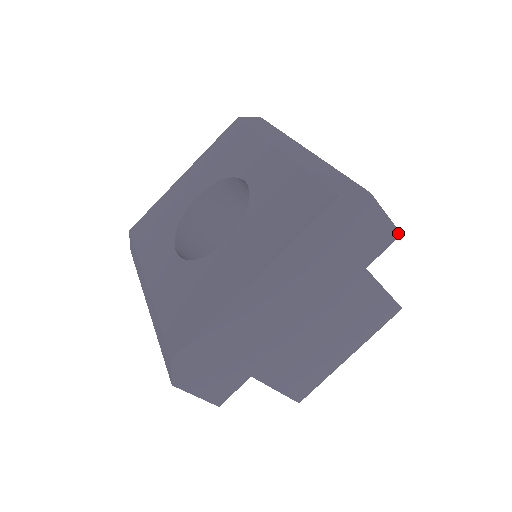
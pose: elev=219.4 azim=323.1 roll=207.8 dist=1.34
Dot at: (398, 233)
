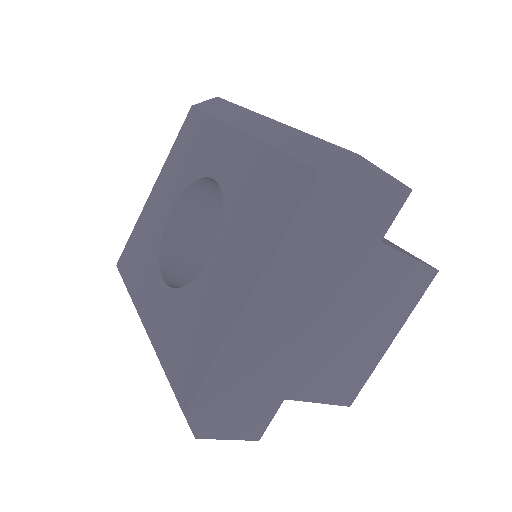
Dot at: (408, 189)
